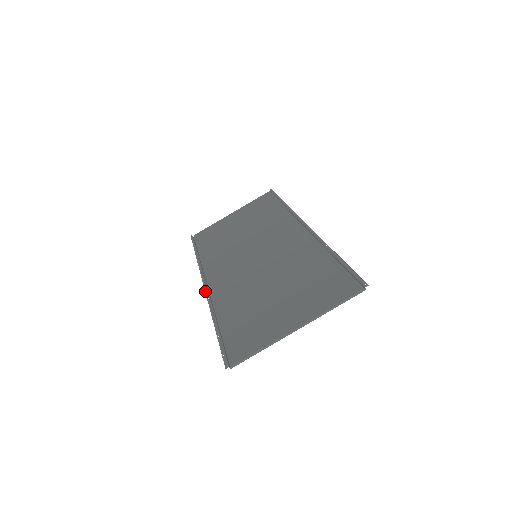
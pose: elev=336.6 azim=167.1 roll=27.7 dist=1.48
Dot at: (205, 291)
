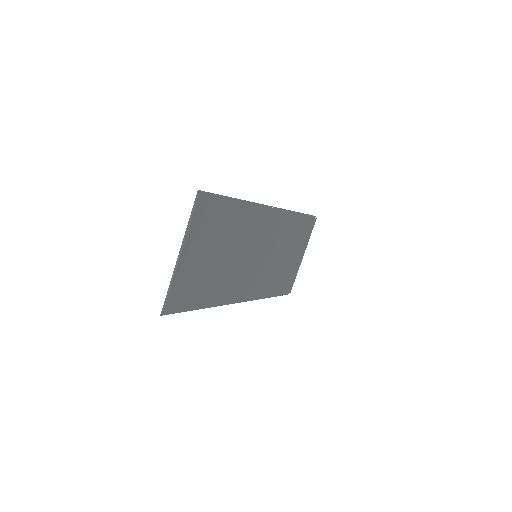
Dot at: (231, 303)
